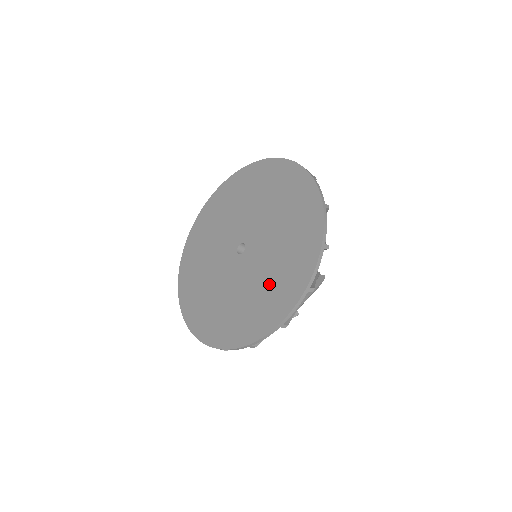
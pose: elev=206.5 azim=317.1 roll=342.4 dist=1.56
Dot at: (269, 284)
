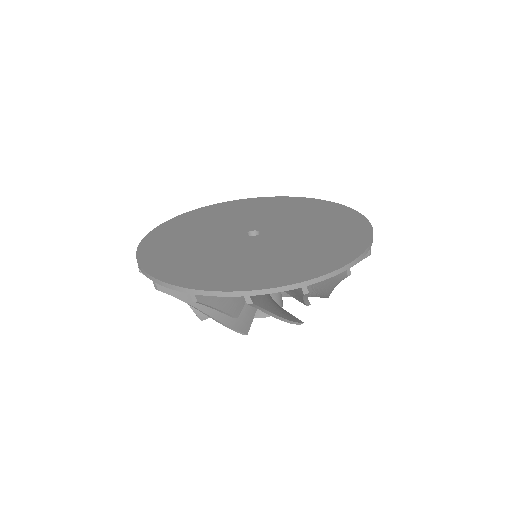
Dot at: (263, 263)
